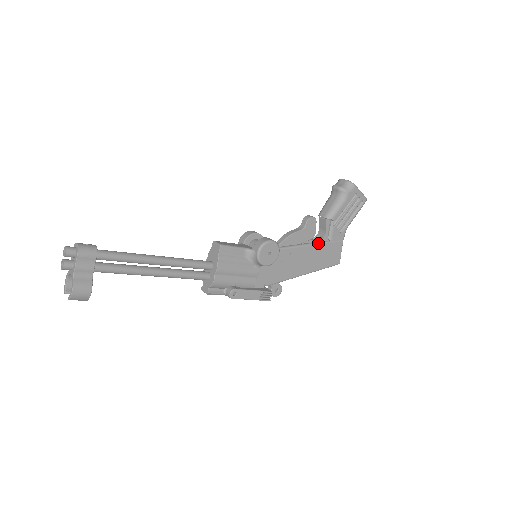
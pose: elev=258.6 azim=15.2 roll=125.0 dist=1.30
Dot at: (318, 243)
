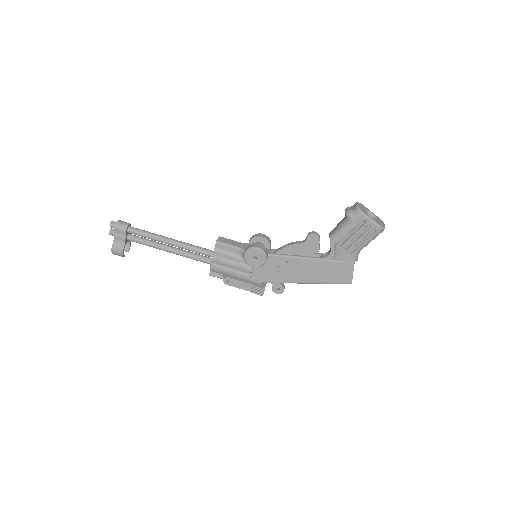
Dot at: (321, 259)
